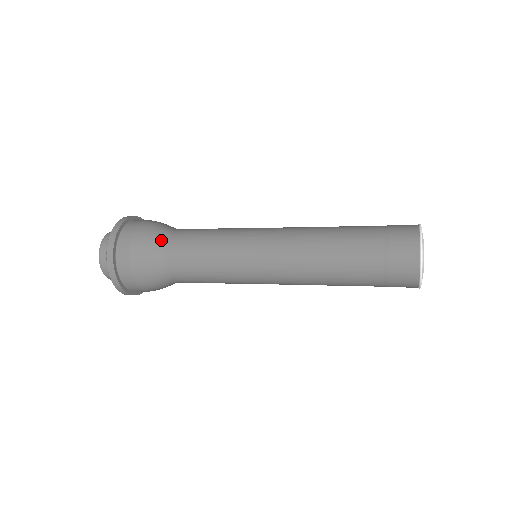
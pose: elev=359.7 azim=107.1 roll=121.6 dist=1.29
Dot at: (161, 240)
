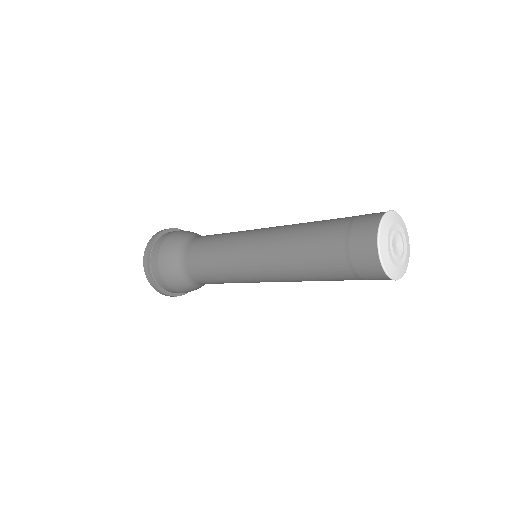
Dot at: (181, 247)
